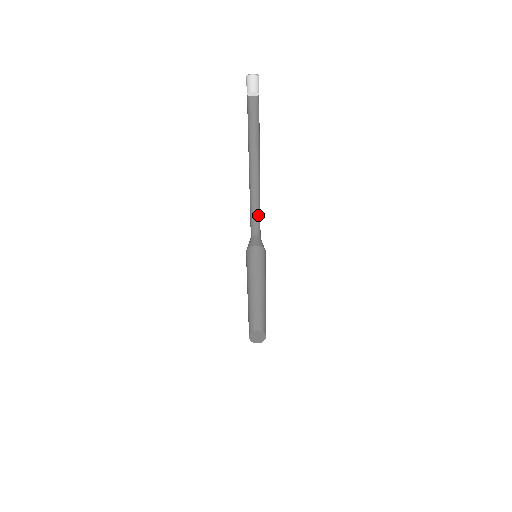
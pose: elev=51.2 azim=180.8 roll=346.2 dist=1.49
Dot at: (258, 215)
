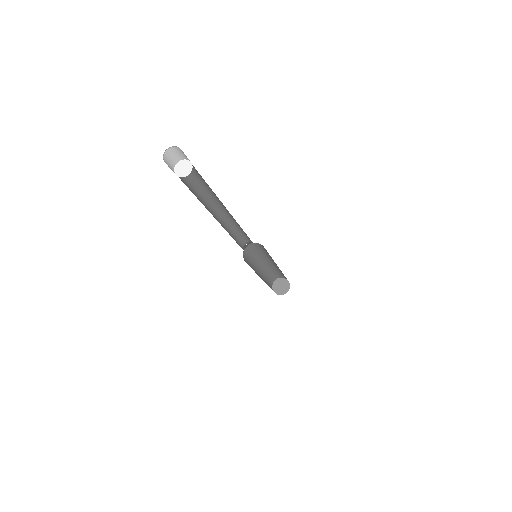
Dot at: (246, 234)
